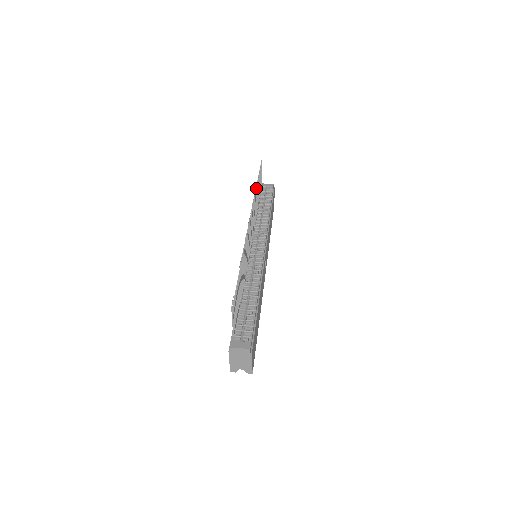
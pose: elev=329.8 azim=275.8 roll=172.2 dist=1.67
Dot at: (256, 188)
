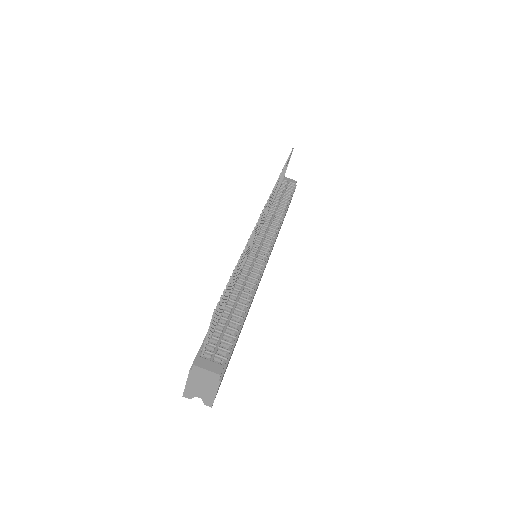
Dot at: (280, 175)
